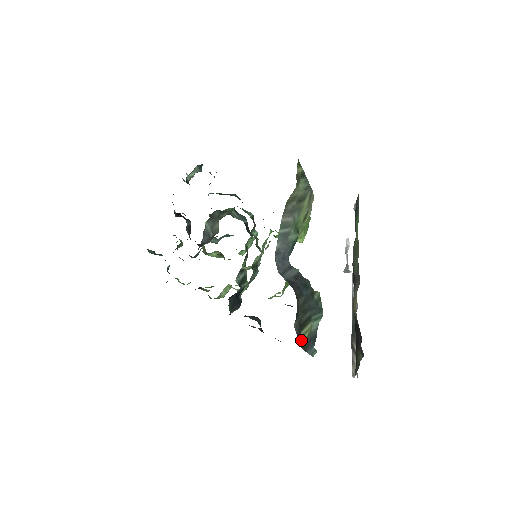
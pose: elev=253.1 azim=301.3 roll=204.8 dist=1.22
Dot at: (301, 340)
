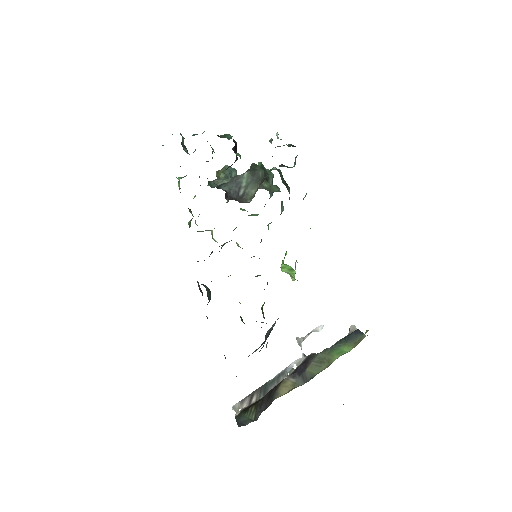
Dot at: occluded
